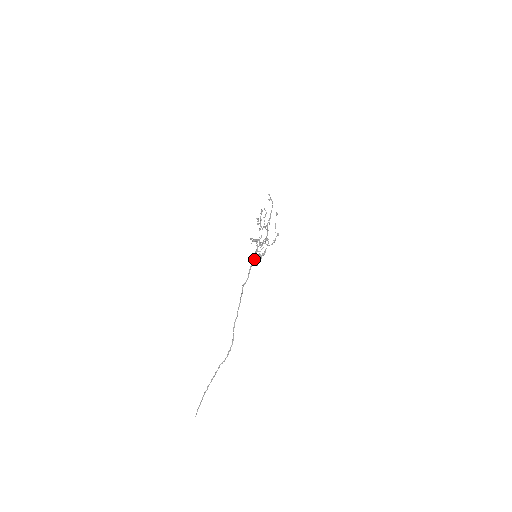
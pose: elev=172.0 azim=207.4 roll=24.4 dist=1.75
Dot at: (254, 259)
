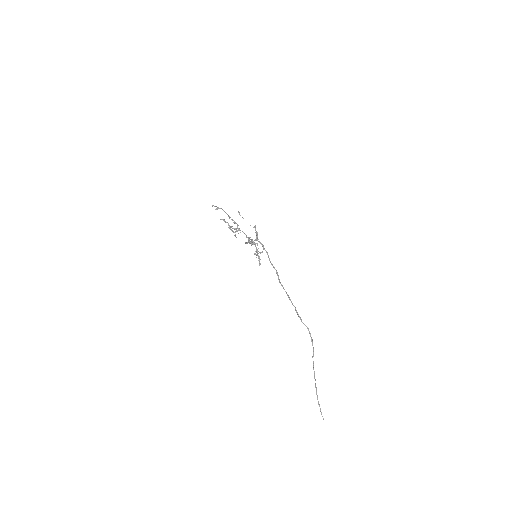
Dot at: (267, 254)
